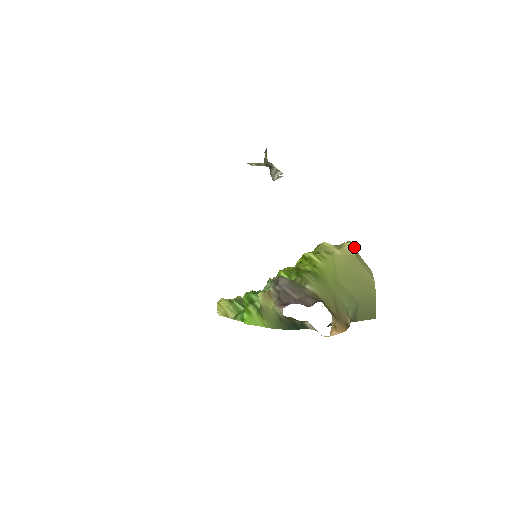
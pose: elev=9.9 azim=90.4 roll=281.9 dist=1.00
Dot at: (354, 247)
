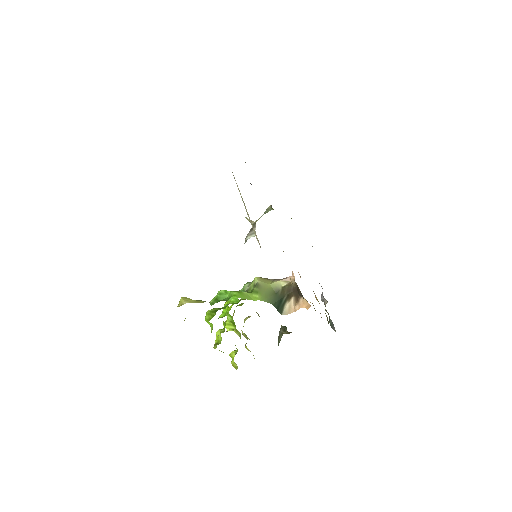
Dot at: occluded
